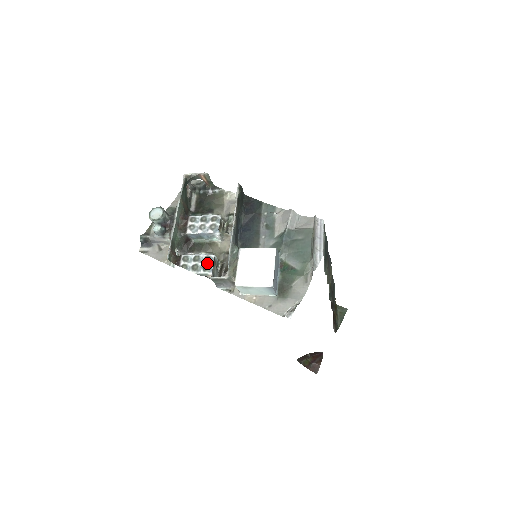
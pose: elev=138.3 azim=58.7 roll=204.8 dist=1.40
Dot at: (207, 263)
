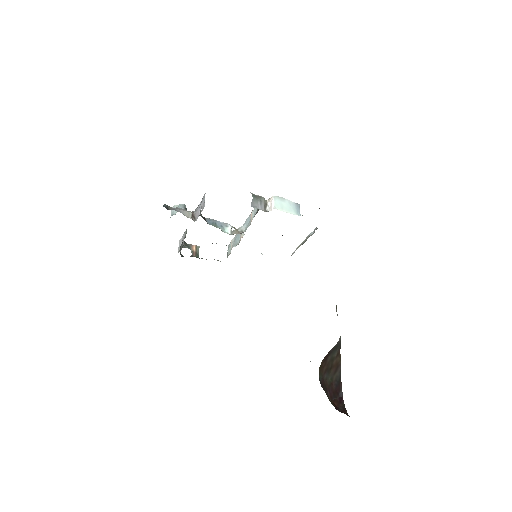
Dot at: occluded
